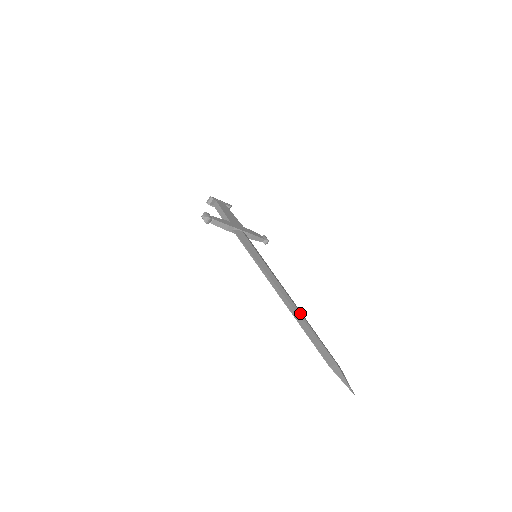
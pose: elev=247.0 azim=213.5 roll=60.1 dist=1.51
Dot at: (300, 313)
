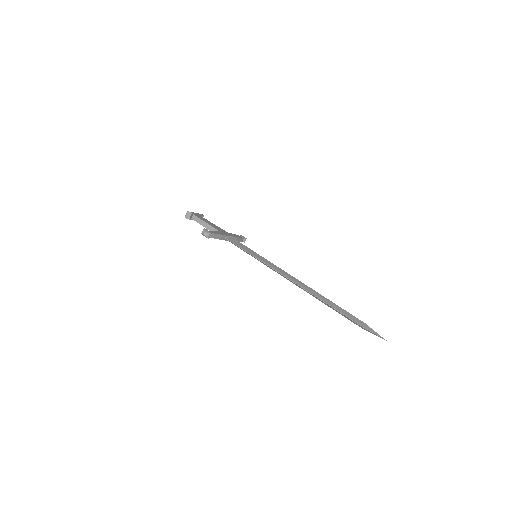
Dot at: occluded
